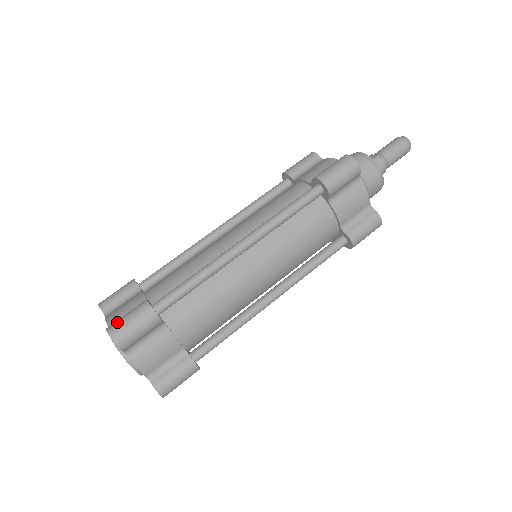
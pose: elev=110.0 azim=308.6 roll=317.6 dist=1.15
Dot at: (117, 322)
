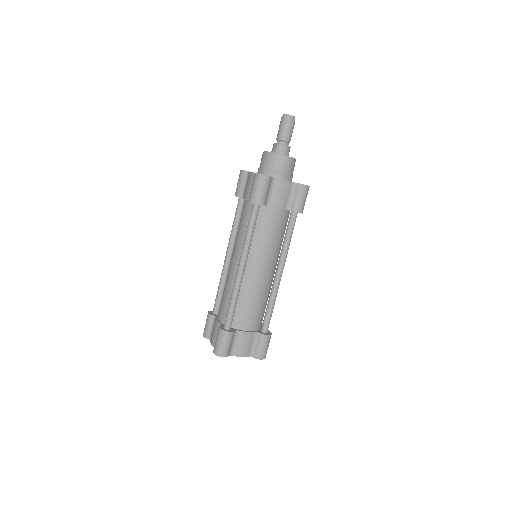
Dot at: (215, 347)
